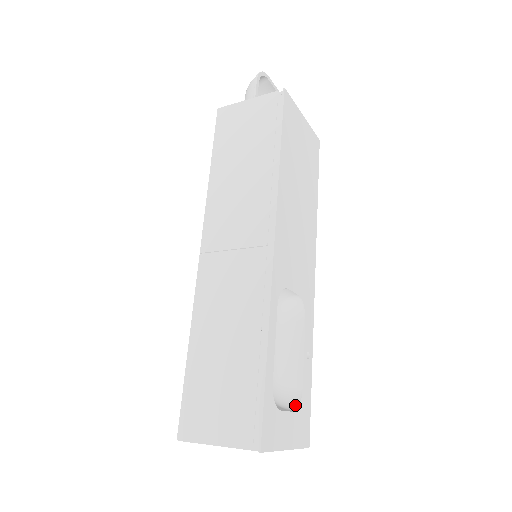
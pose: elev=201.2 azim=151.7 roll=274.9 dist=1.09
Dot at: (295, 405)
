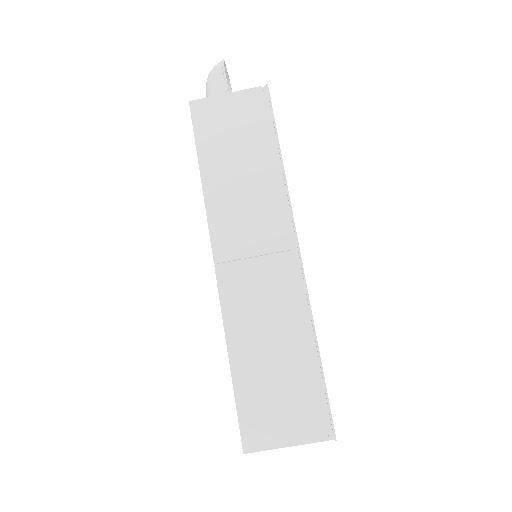
Dot at: occluded
